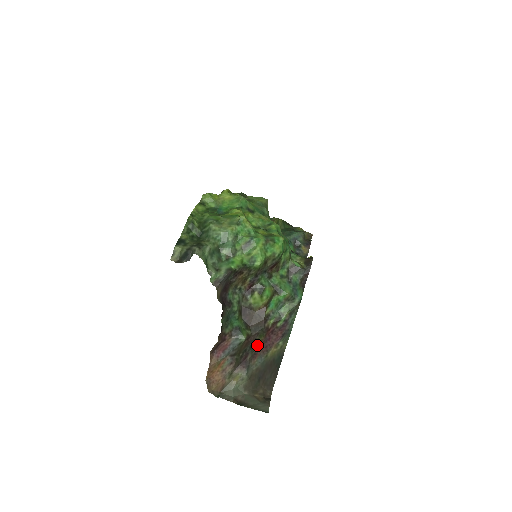
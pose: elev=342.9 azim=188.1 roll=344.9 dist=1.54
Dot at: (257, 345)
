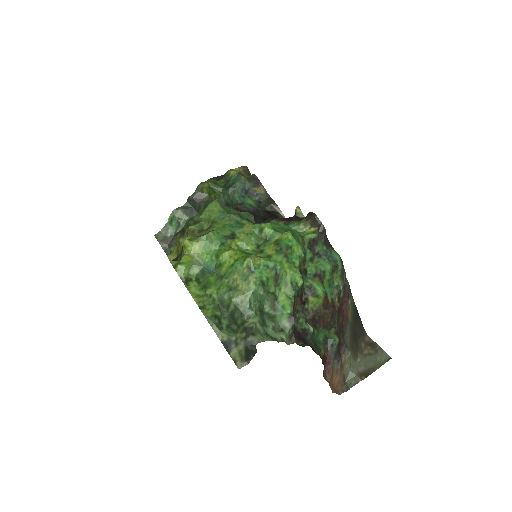
Dot at: (341, 327)
